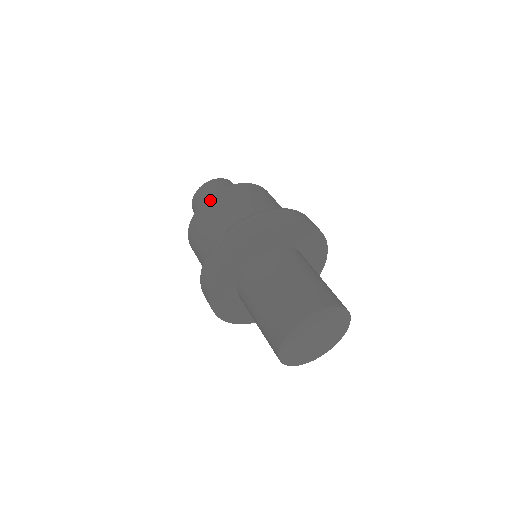
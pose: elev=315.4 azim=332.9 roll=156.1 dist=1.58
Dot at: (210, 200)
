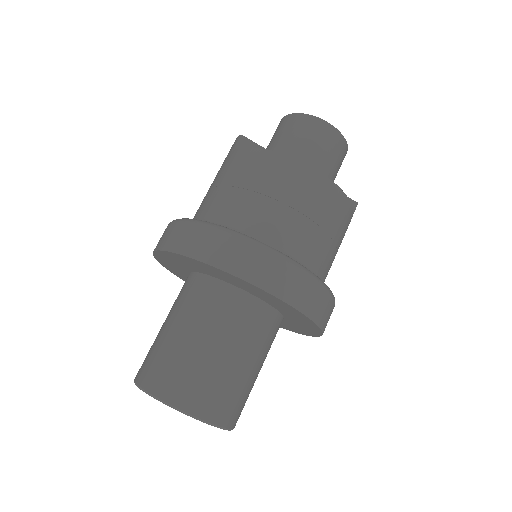
Dot at: occluded
